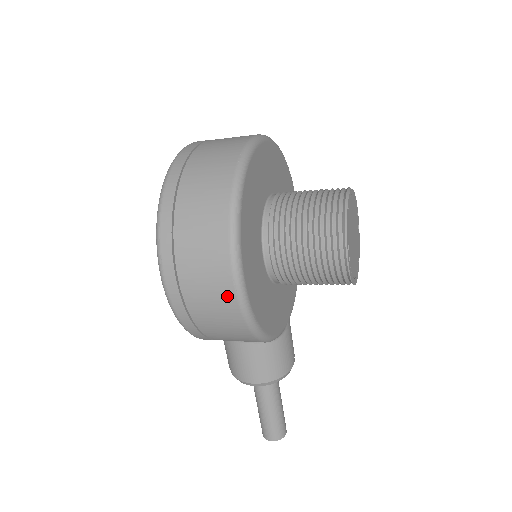
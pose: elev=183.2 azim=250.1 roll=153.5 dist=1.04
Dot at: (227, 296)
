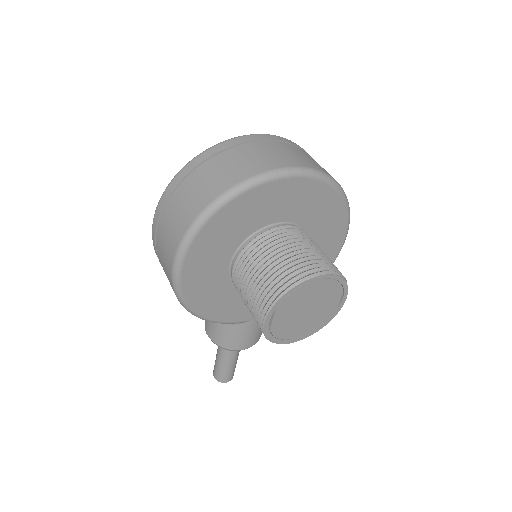
Dot at: (169, 273)
